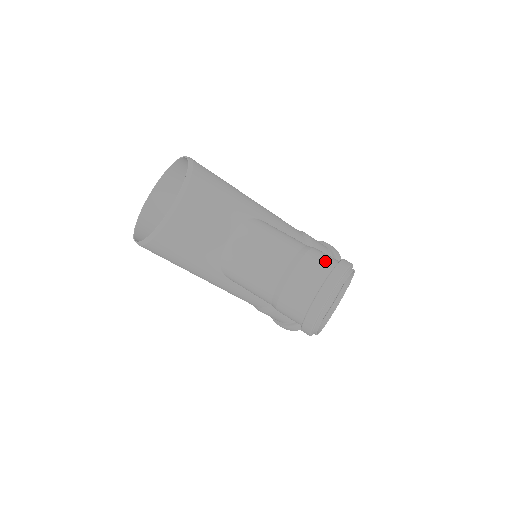
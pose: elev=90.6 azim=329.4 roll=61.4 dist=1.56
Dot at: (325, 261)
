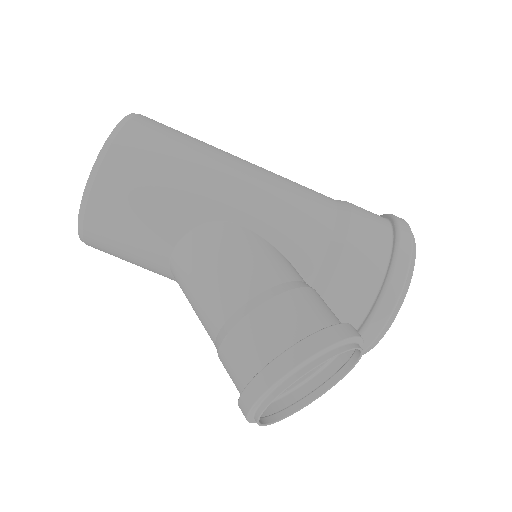
Dot at: (275, 334)
